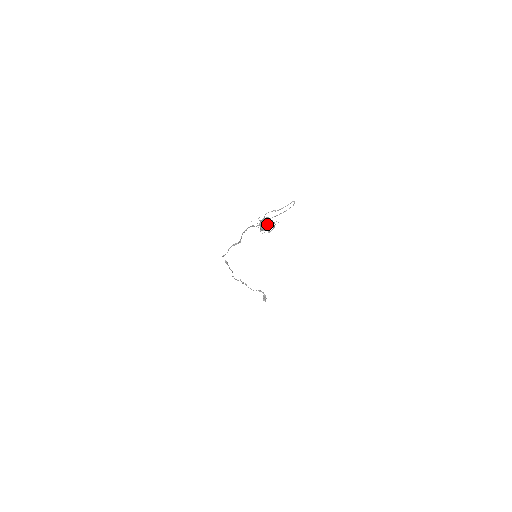
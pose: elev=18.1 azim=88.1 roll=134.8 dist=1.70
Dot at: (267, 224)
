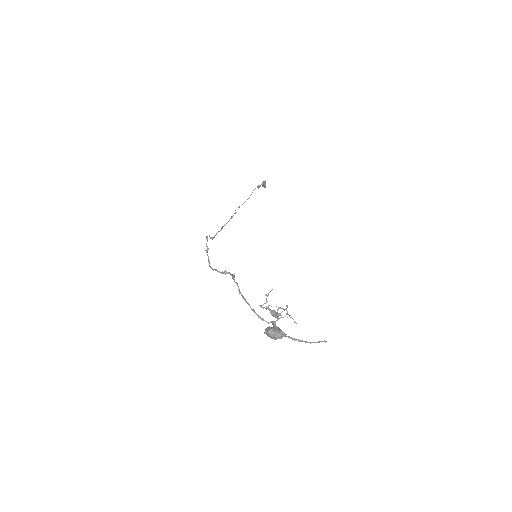
Dot at: occluded
